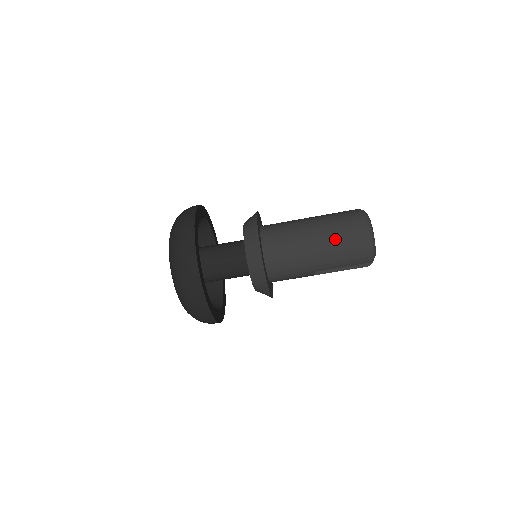
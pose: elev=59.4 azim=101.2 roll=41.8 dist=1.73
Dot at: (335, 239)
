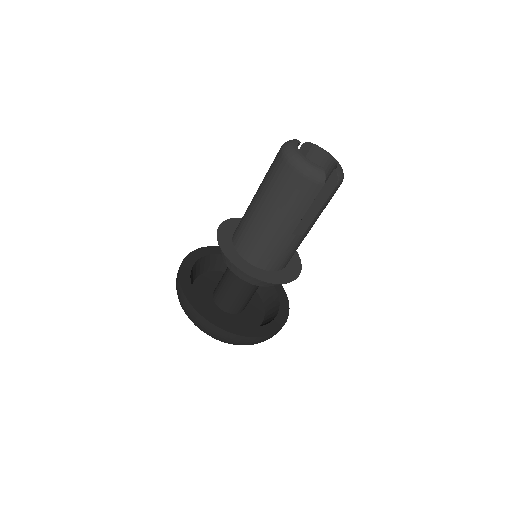
Dot at: (273, 193)
